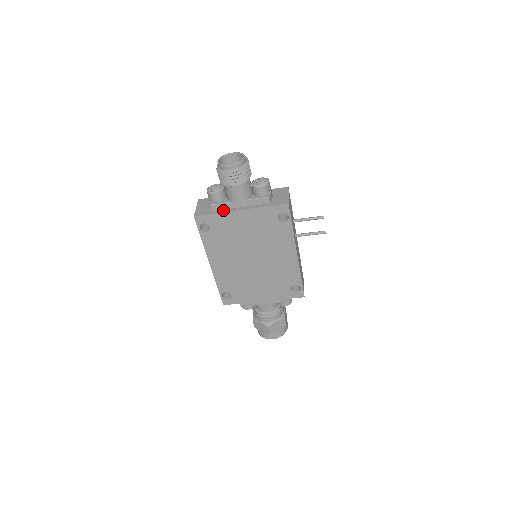
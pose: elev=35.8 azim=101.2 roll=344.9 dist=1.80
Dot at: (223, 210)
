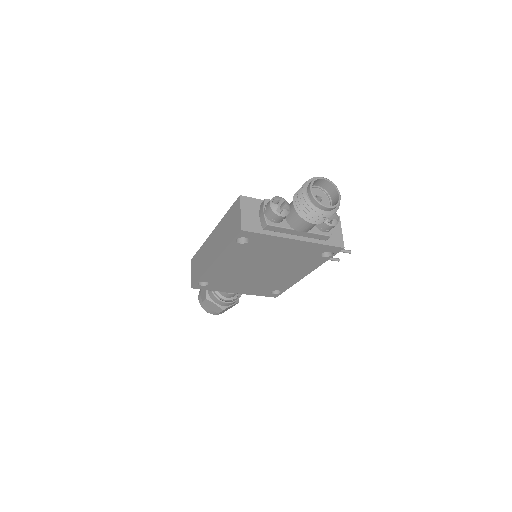
Dot at: (276, 232)
